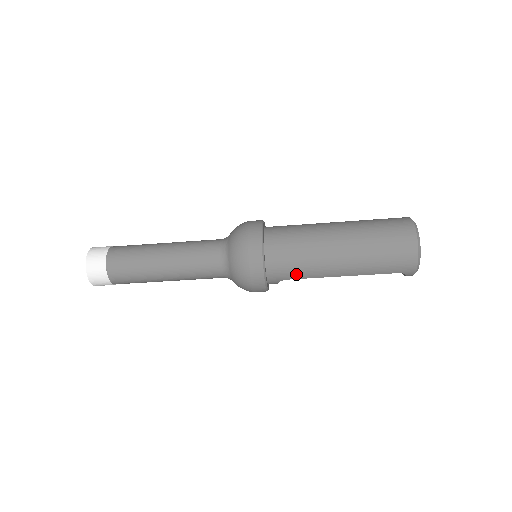
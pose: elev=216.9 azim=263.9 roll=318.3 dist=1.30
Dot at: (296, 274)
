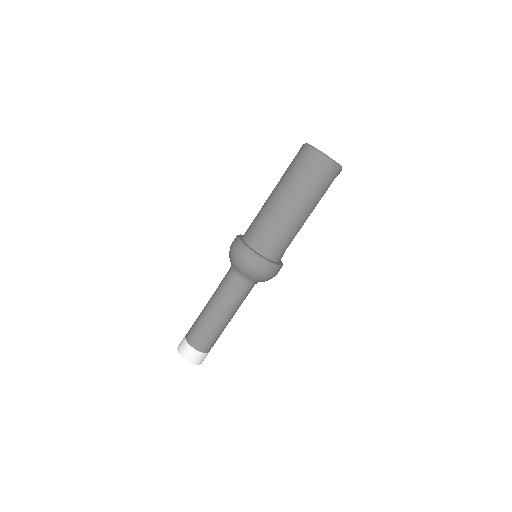
Dot at: (287, 244)
